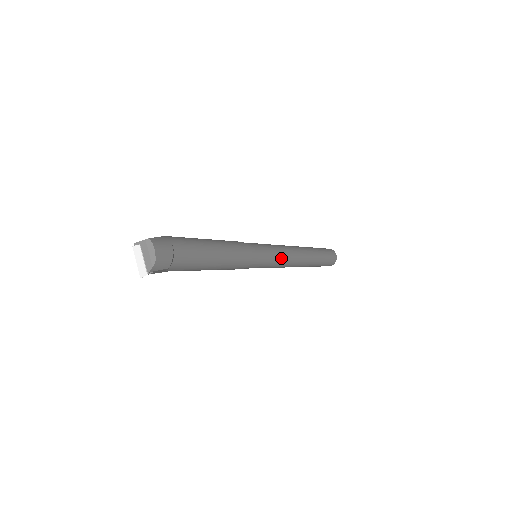
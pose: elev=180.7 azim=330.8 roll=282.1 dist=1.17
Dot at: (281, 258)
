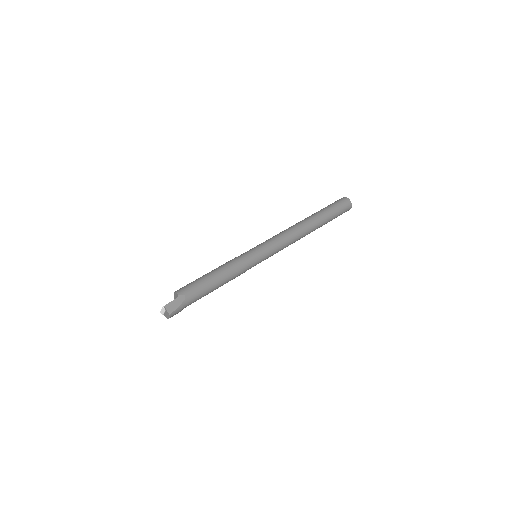
Dot at: occluded
